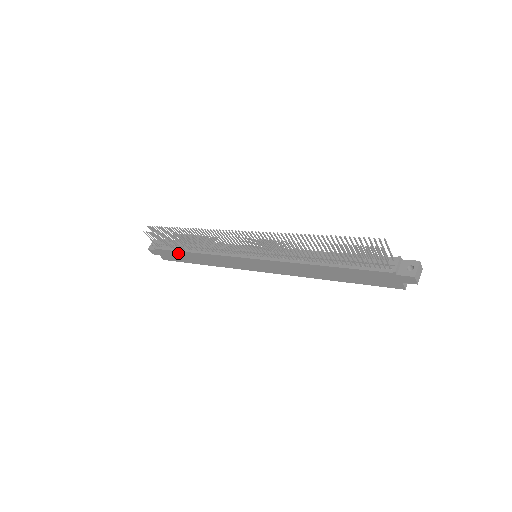
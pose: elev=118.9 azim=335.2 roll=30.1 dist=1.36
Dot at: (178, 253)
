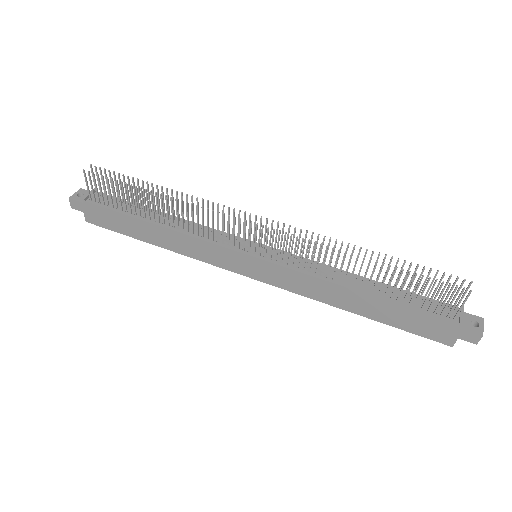
Dot at: (125, 218)
